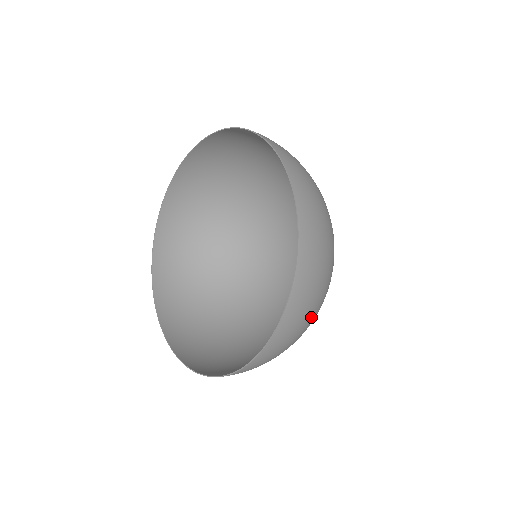
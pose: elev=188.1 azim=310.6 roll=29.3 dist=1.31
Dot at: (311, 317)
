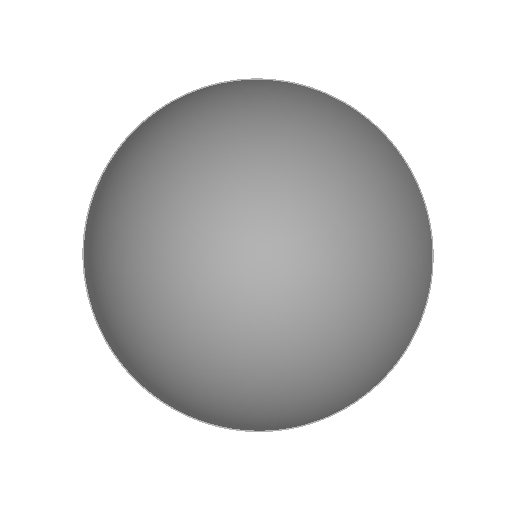
Dot at: (310, 386)
